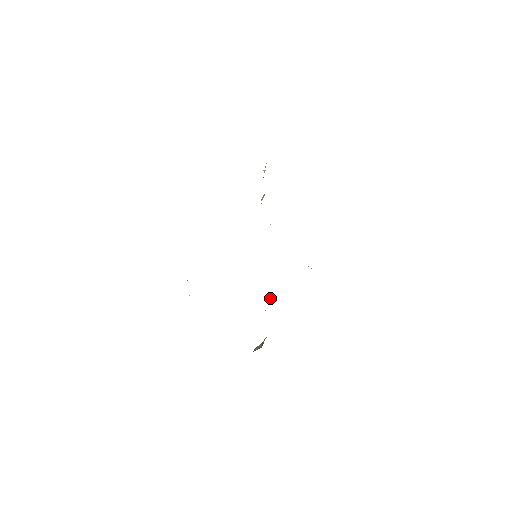
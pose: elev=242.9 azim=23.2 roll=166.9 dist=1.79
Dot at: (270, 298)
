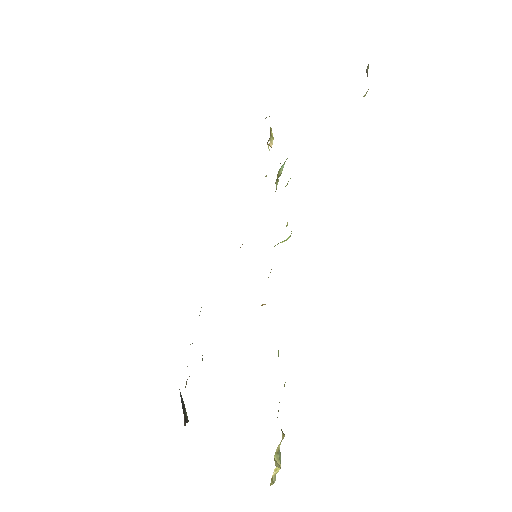
Dot at: occluded
